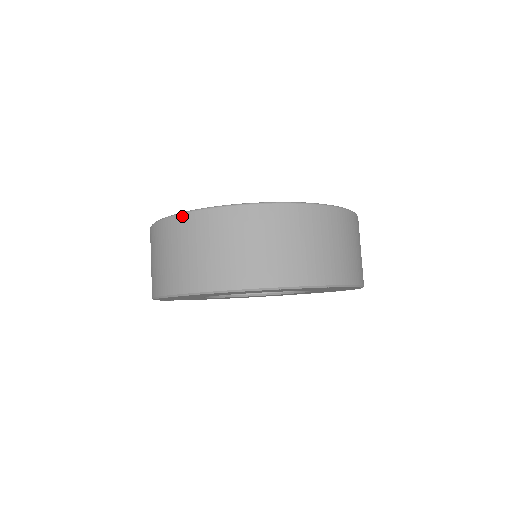
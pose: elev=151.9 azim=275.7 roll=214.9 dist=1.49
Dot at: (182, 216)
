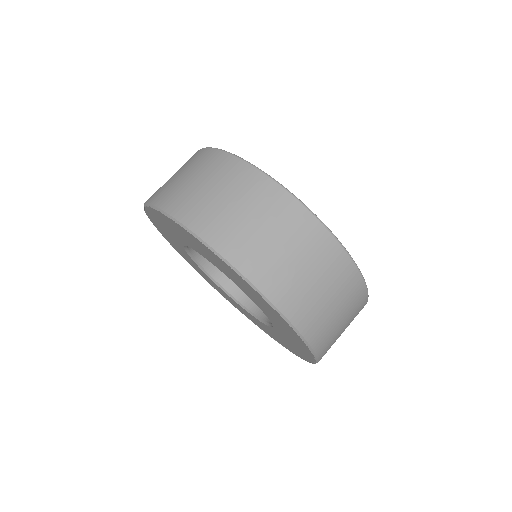
Dot at: occluded
